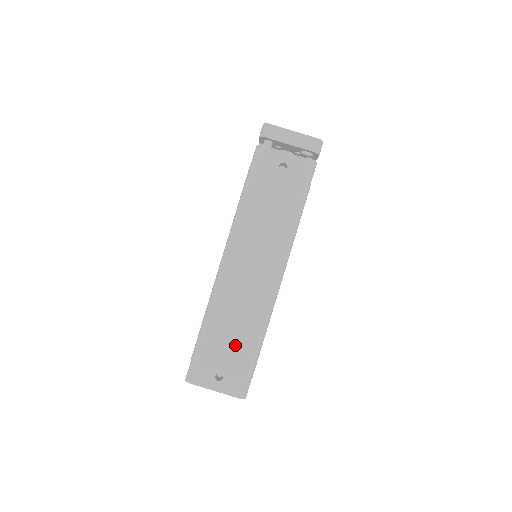
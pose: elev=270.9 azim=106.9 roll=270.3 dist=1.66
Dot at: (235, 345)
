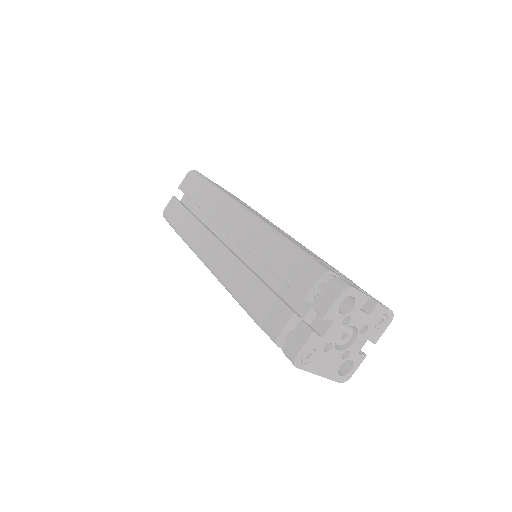
Dot at: occluded
